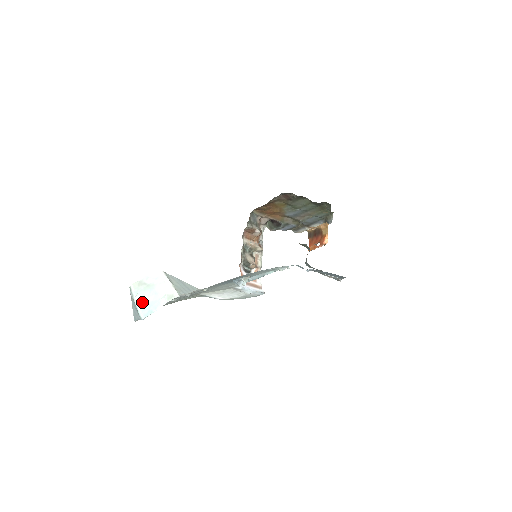
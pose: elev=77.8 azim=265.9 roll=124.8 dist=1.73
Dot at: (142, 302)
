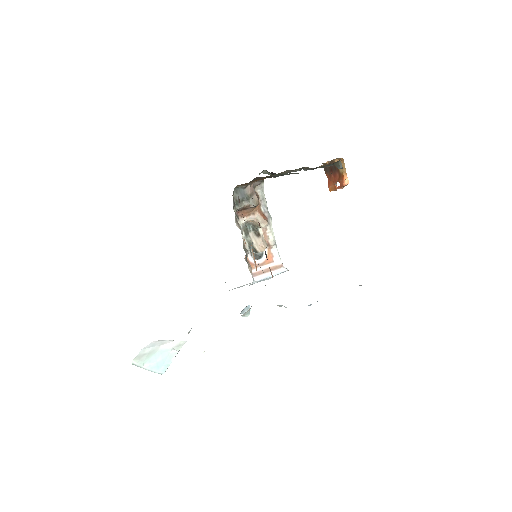
Dot at: (153, 365)
